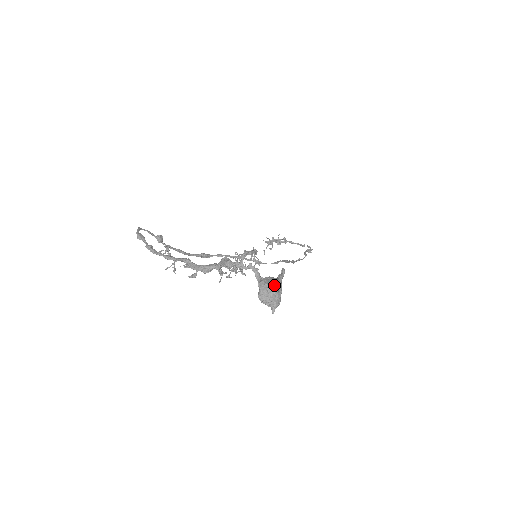
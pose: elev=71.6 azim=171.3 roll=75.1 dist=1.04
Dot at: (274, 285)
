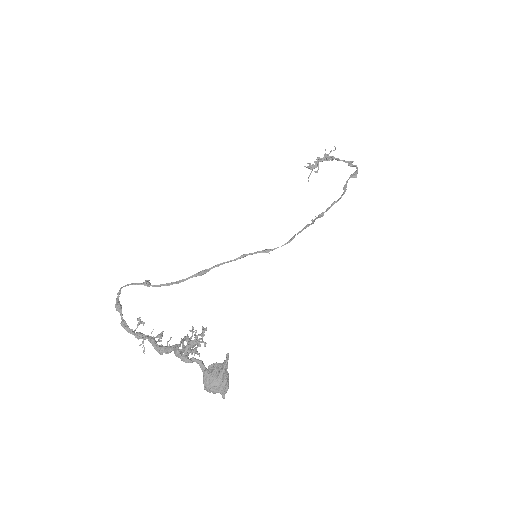
Dot at: (216, 380)
